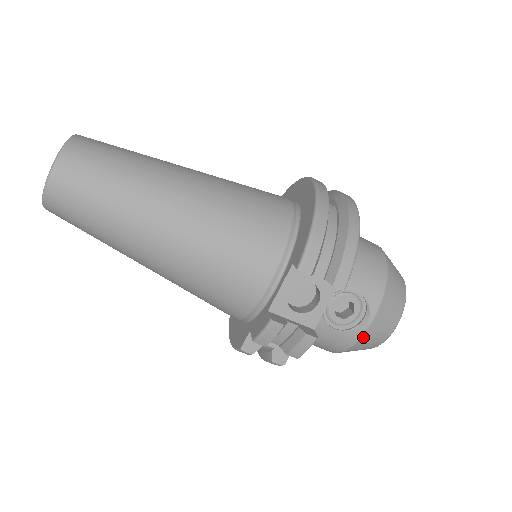
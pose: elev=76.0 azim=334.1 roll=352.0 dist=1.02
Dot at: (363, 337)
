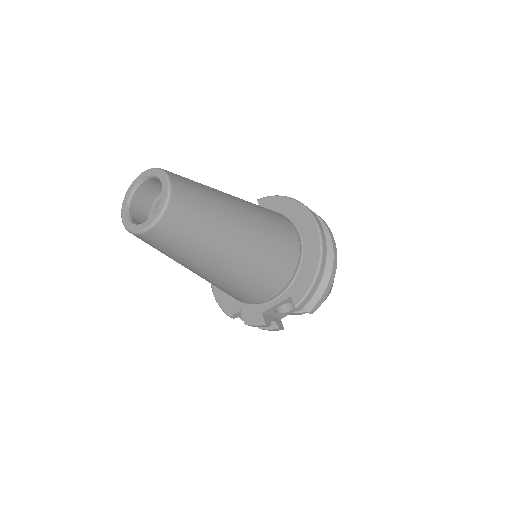
Dot at: (300, 314)
